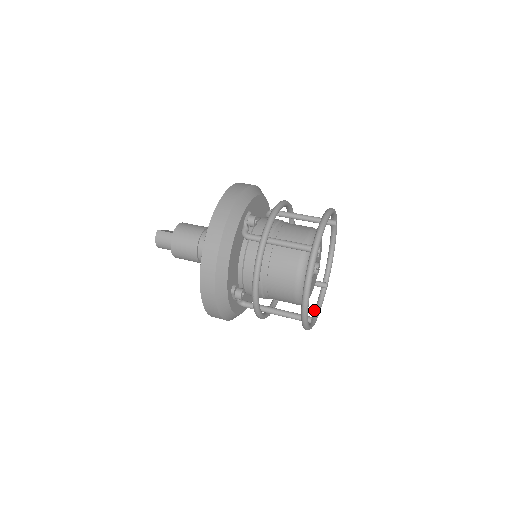
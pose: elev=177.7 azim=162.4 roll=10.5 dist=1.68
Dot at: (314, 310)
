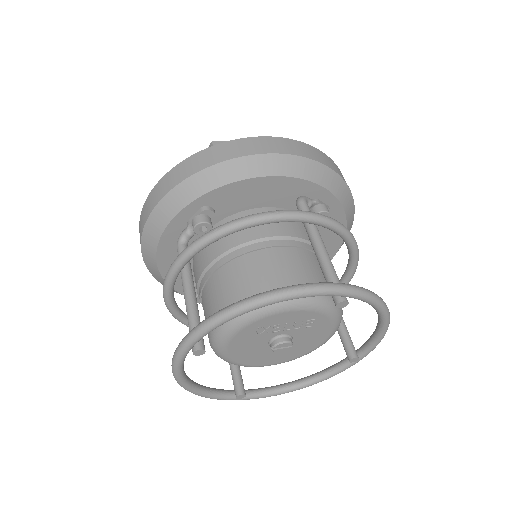
Dot at: (315, 373)
